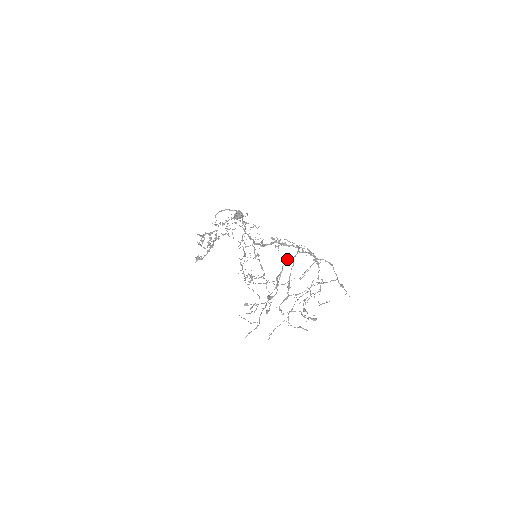
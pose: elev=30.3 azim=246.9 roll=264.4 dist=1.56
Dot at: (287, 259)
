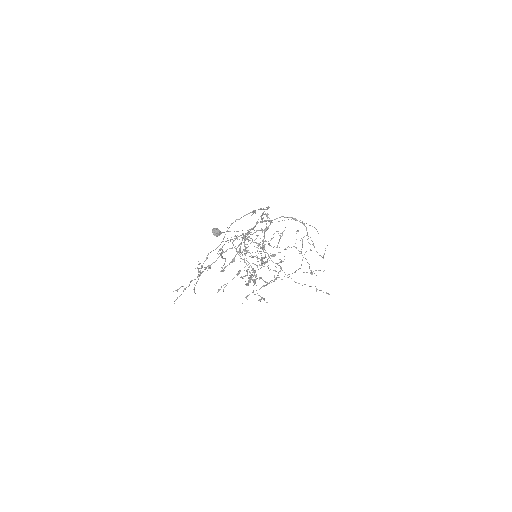
Dot at: (248, 234)
